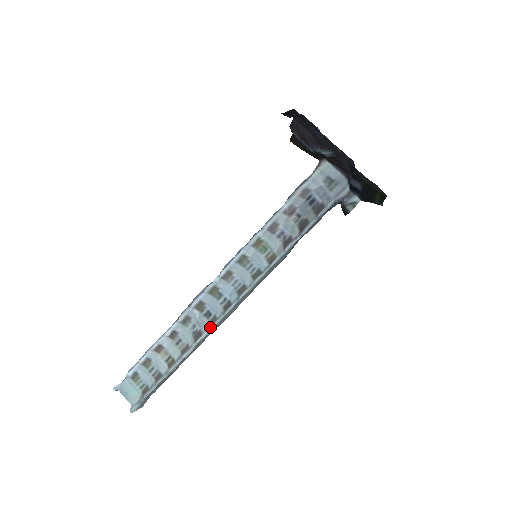
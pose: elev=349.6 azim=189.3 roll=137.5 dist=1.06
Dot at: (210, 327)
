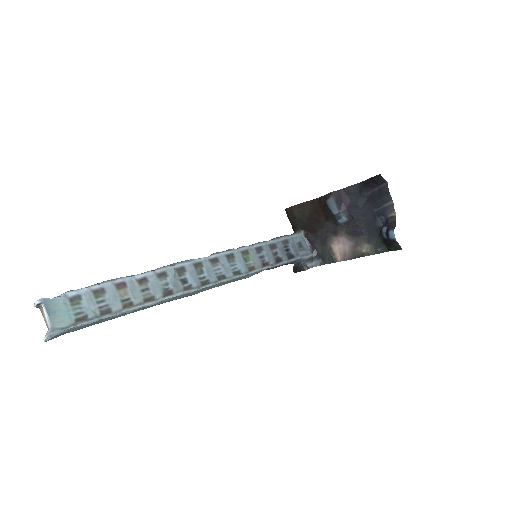
Dot at: (183, 292)
